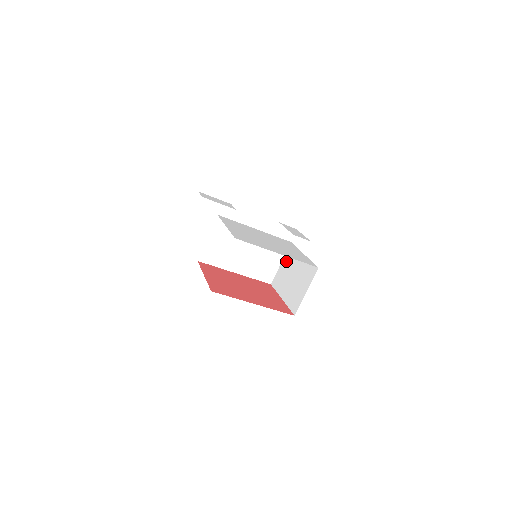
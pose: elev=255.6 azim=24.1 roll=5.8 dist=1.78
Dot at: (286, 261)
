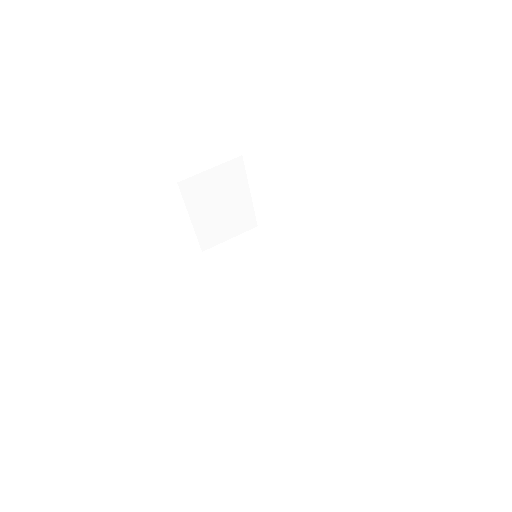
Dot at: occluded
